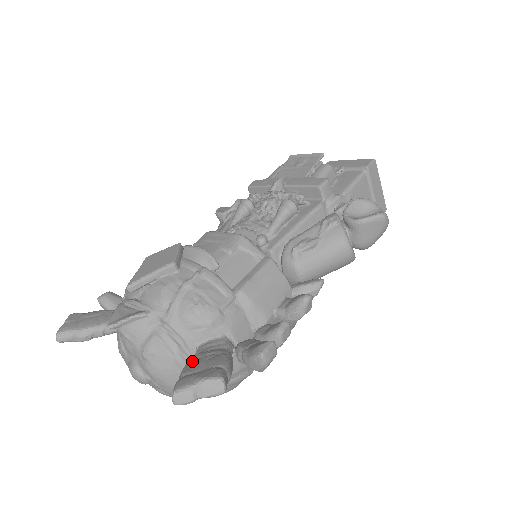
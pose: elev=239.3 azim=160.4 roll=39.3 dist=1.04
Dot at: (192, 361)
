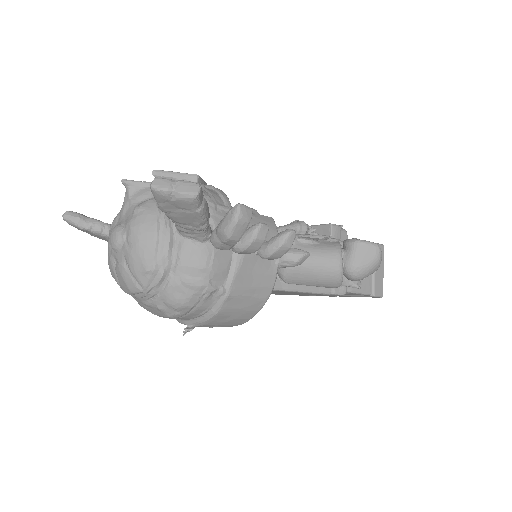
Dot at: occluded
